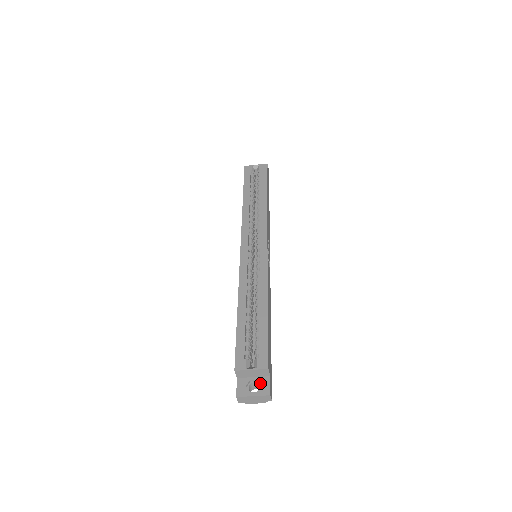
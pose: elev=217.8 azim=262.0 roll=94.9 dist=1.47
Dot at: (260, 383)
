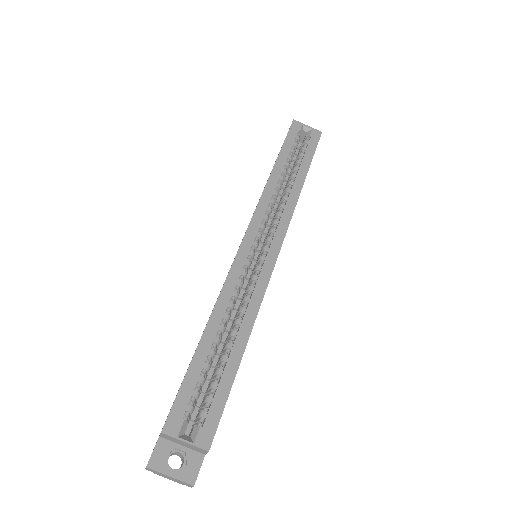
Dot at: (188, 460)
